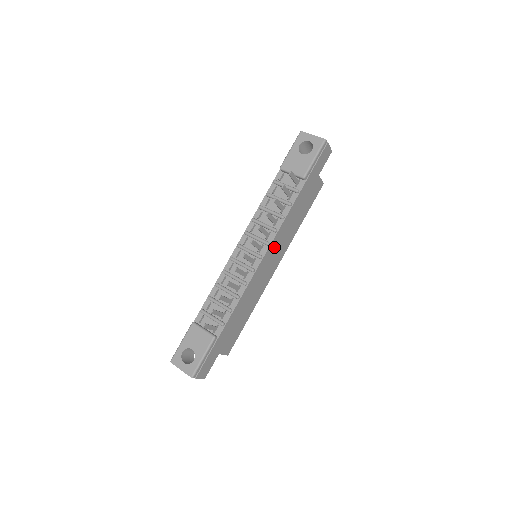
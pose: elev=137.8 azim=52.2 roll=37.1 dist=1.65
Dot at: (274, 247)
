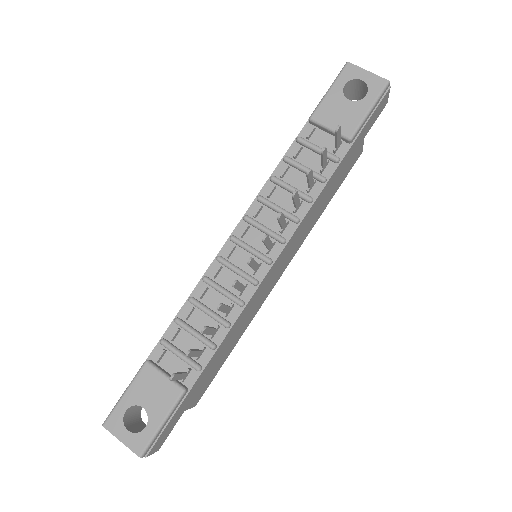
Dot at: (289, 246)
